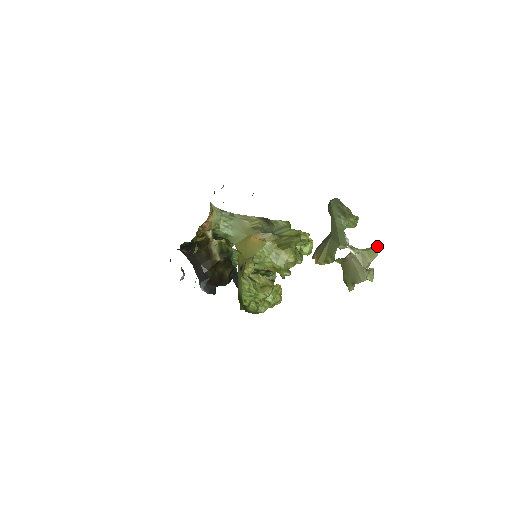
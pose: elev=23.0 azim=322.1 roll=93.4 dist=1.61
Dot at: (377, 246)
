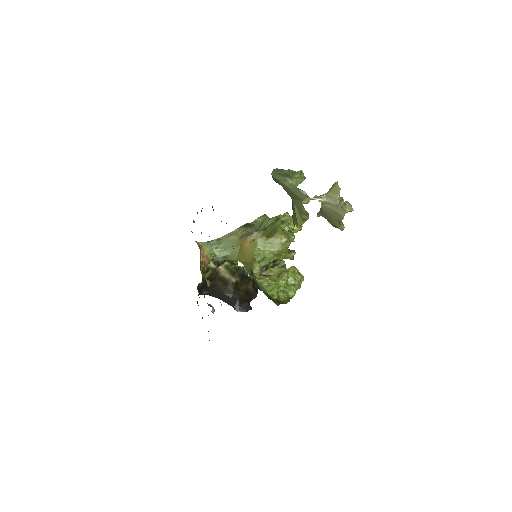
Dot at: (335, 182)
